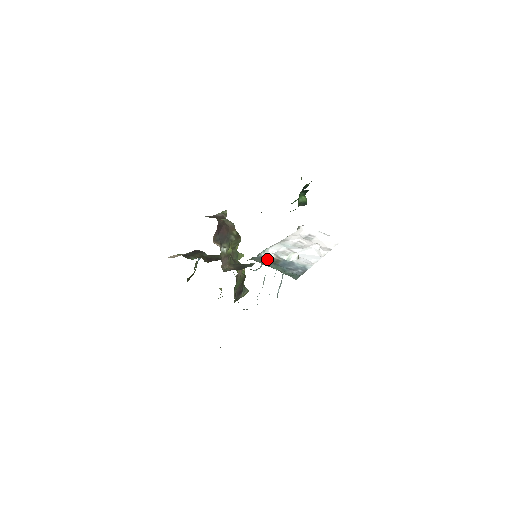
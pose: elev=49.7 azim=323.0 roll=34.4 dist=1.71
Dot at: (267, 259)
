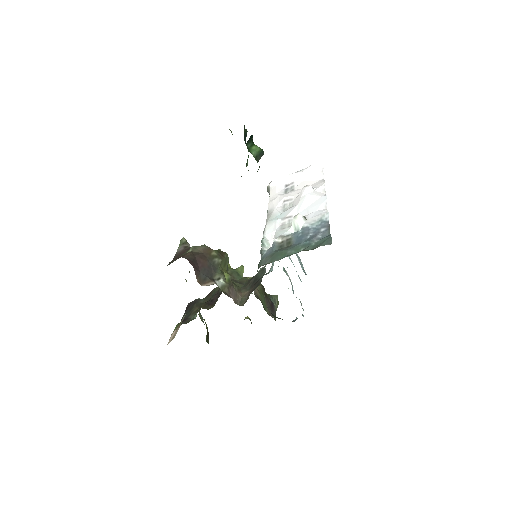
Dot at: (276, 250)
